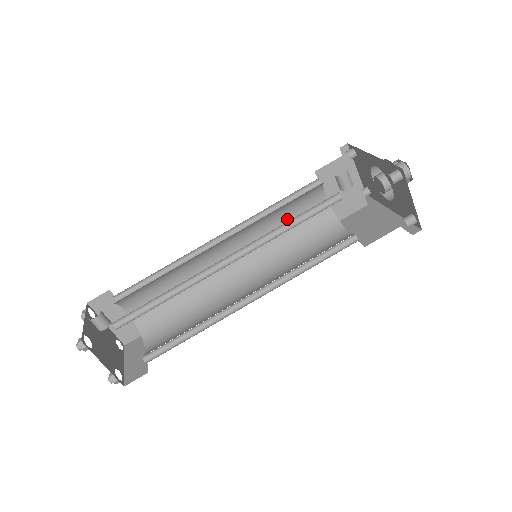
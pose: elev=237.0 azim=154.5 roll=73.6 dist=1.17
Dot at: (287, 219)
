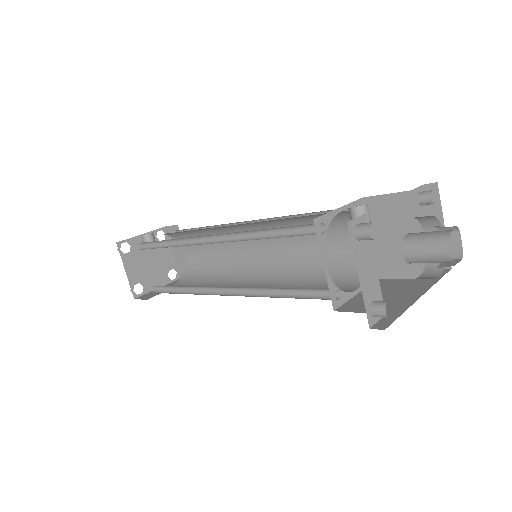
Dot at: occluded
